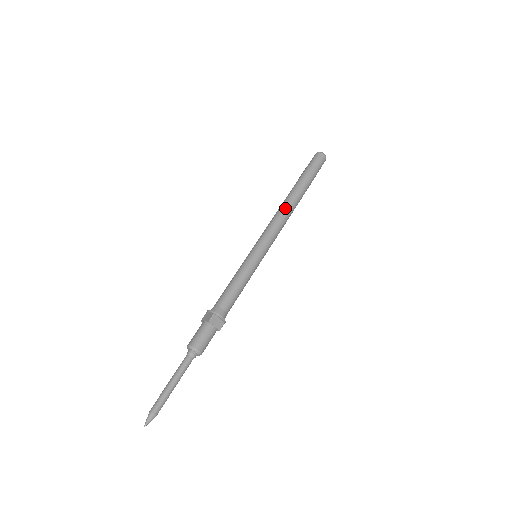
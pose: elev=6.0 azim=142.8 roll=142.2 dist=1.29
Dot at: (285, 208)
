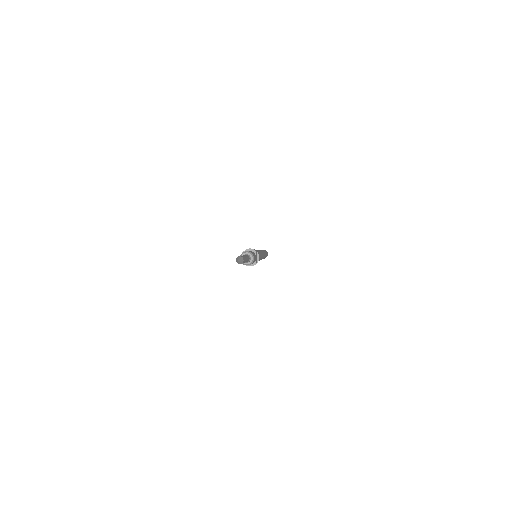
Dot at: (263, 251)
